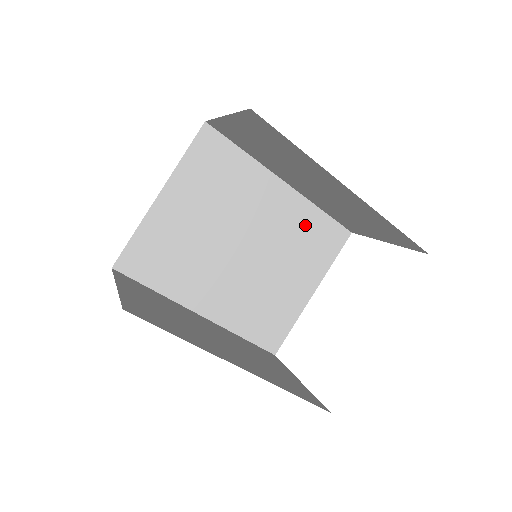
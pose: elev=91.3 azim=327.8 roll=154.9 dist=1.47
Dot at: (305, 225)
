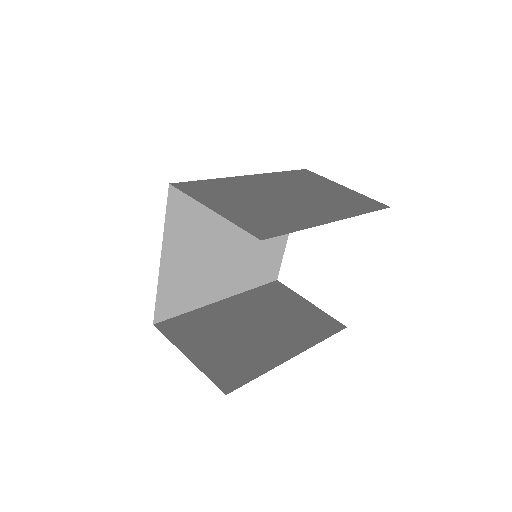
Dot at: occluded
